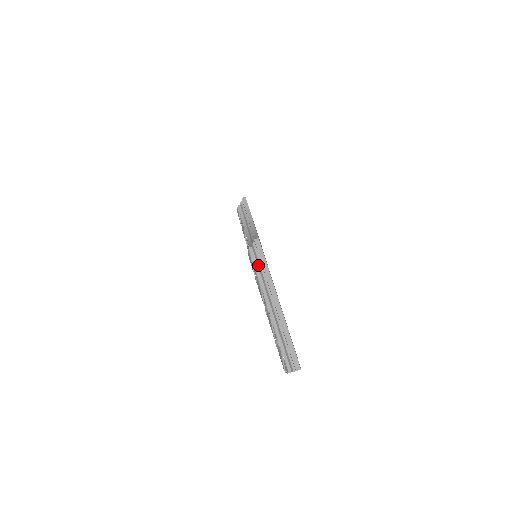
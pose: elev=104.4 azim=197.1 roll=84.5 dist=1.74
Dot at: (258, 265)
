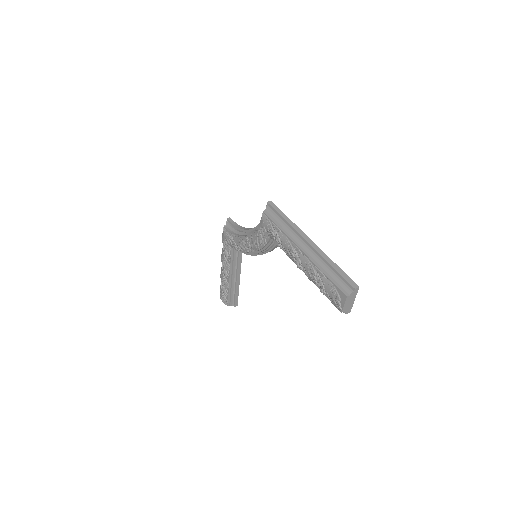
Dot at: (277, 221)
